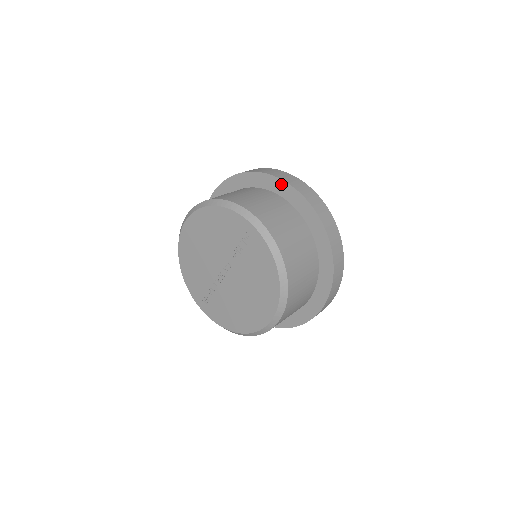
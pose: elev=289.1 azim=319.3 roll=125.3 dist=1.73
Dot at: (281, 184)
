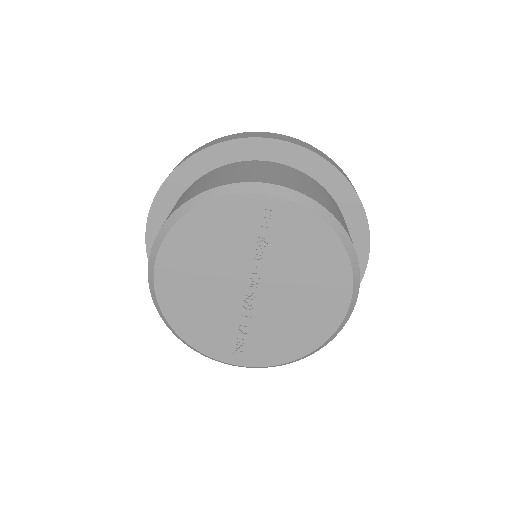
Dot at: (244, 144)
